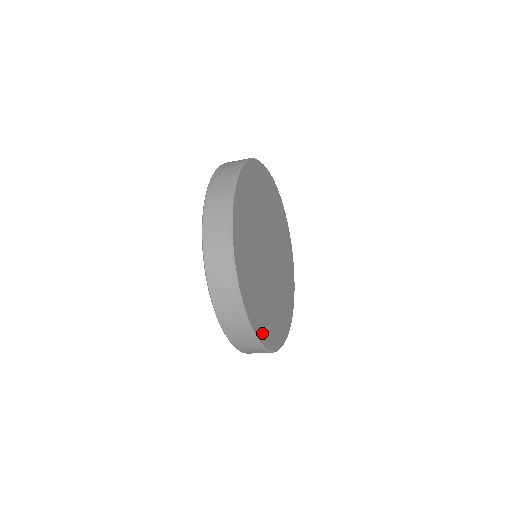
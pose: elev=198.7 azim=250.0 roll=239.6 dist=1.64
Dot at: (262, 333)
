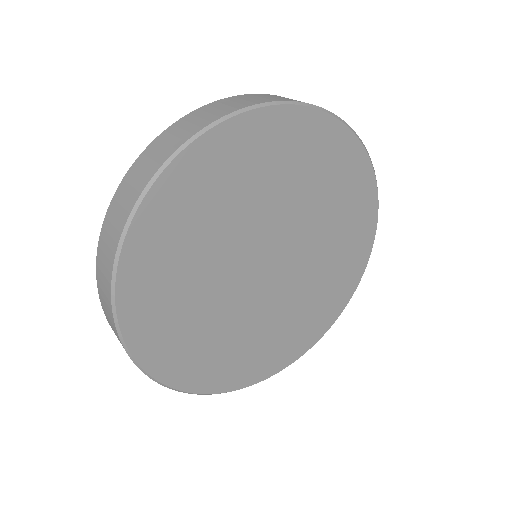
Dot at: (173, 370)
